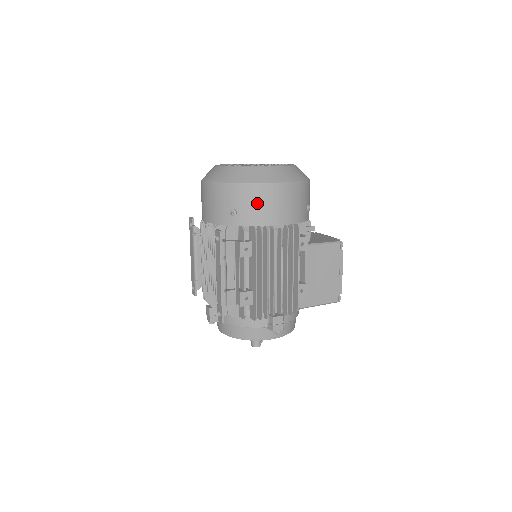
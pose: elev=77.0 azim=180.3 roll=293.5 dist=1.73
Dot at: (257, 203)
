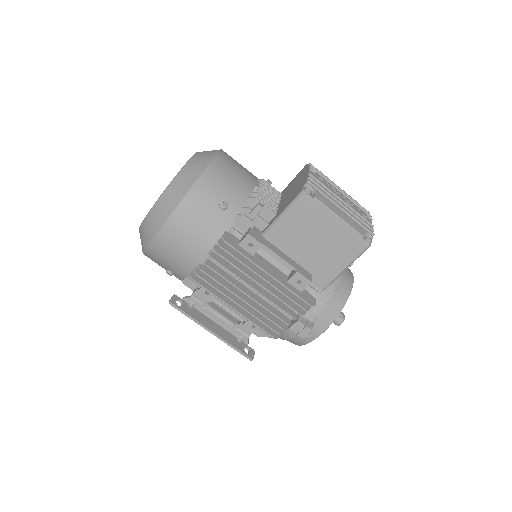
Dot at: (168, 258)
